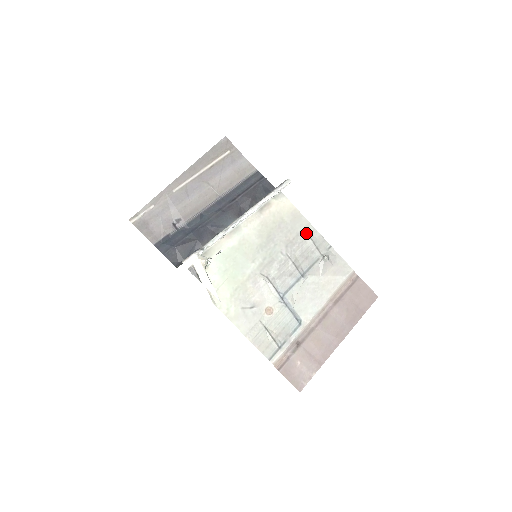
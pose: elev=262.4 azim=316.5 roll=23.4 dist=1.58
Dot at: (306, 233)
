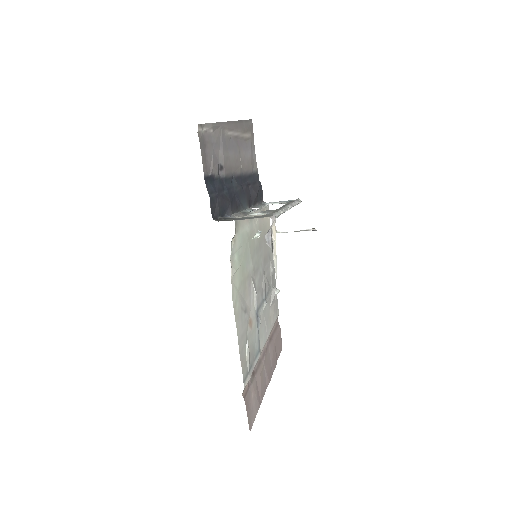
Dot at: (270, 258)
